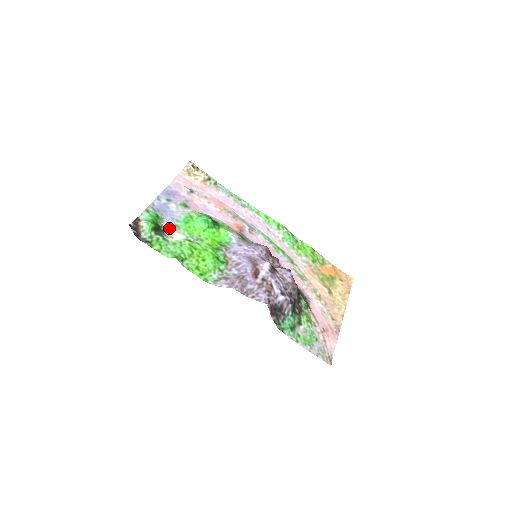
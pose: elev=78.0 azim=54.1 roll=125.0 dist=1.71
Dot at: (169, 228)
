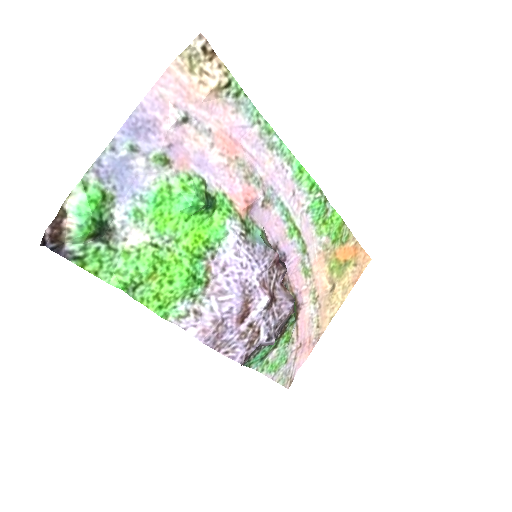
Dot at: (123, 219)
